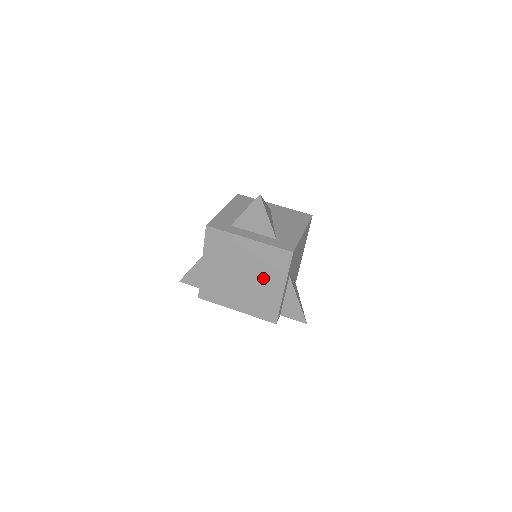
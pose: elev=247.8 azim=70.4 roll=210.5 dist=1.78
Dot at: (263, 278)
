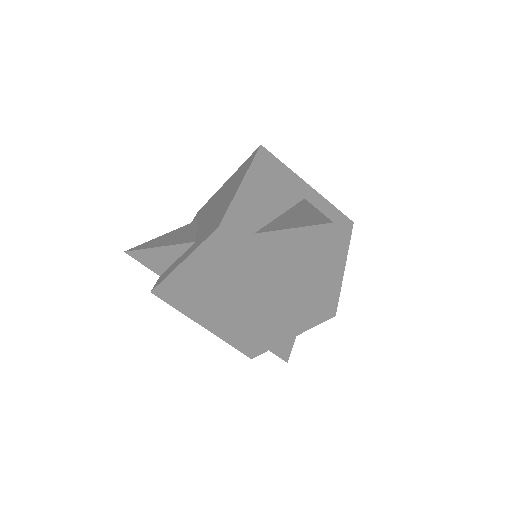
Dot at: (268, 318)
